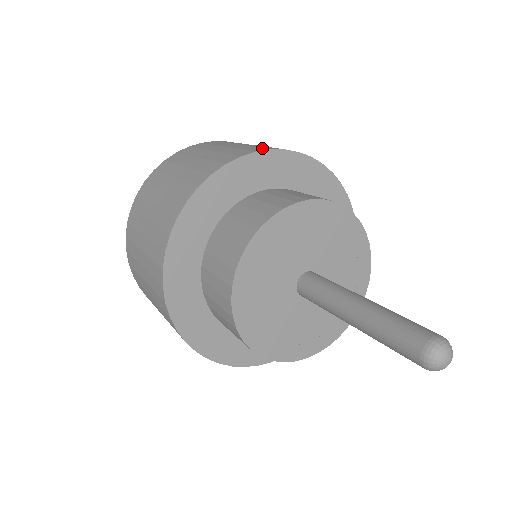
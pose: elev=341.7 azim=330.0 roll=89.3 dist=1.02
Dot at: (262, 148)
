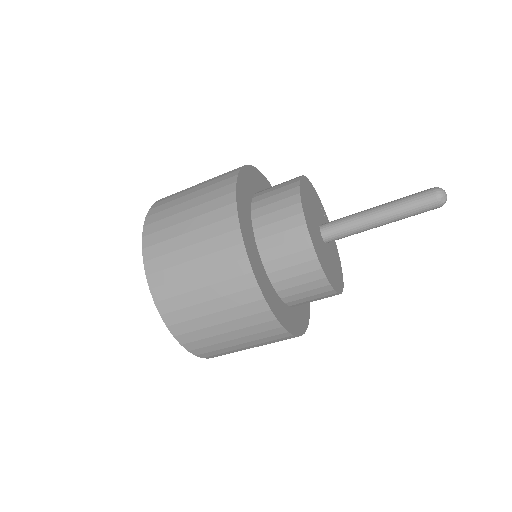
Dot at: occluded
